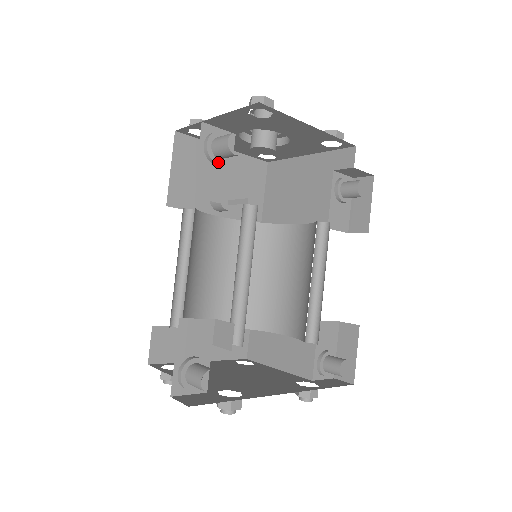
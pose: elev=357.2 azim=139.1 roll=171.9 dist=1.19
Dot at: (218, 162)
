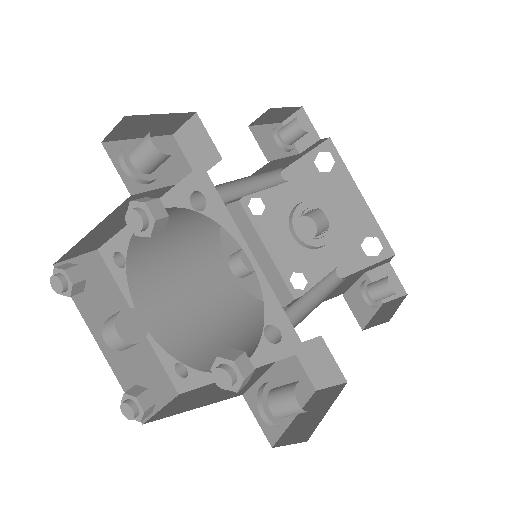
Dot at: (279, 138)
